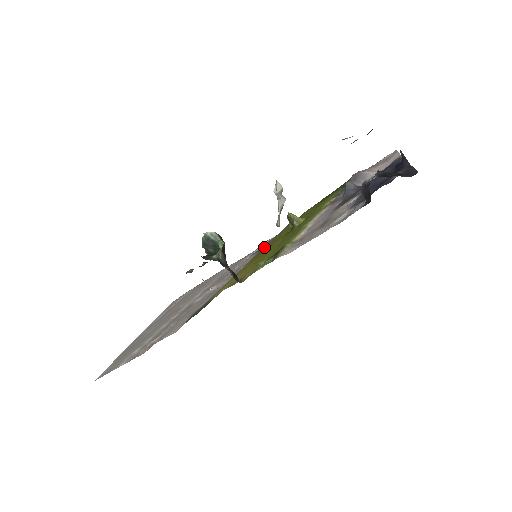
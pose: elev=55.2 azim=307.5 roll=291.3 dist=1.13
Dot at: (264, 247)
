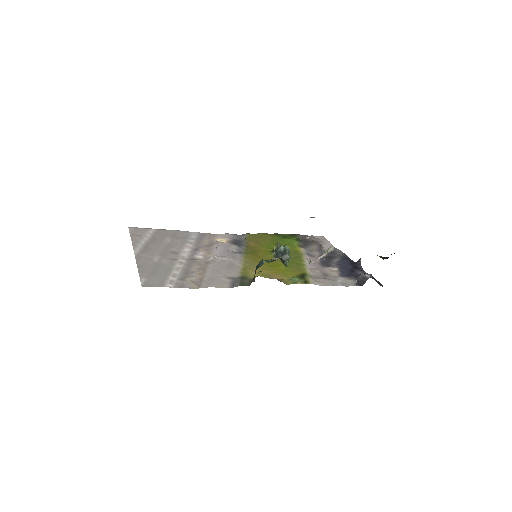
Dot at: (246, 246)
